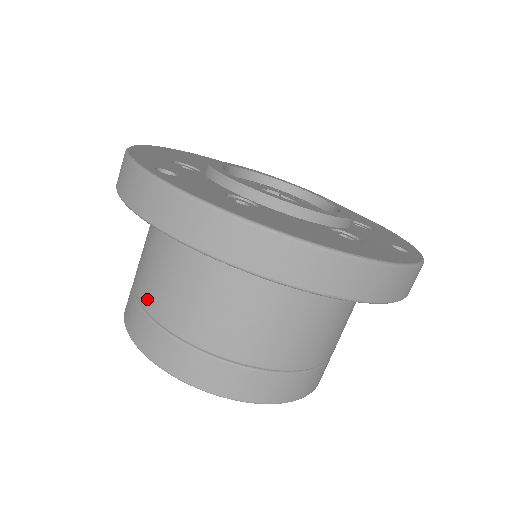
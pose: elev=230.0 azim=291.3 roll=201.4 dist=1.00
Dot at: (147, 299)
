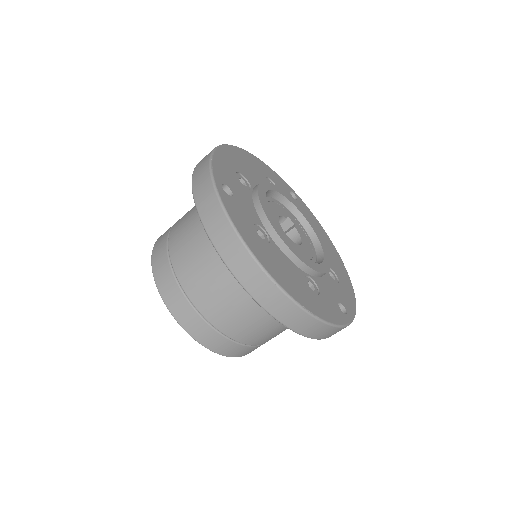
Dot at: (174, 251)
